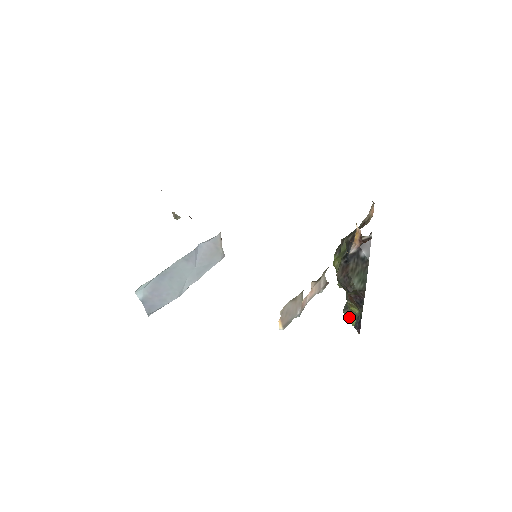
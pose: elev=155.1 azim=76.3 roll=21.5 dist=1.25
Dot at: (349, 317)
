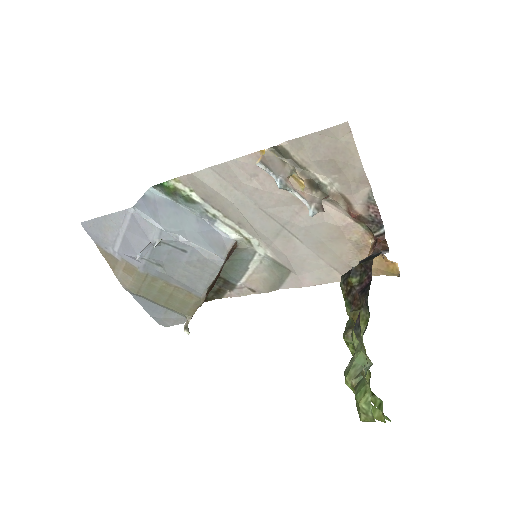
Dot at: (354, 387)
